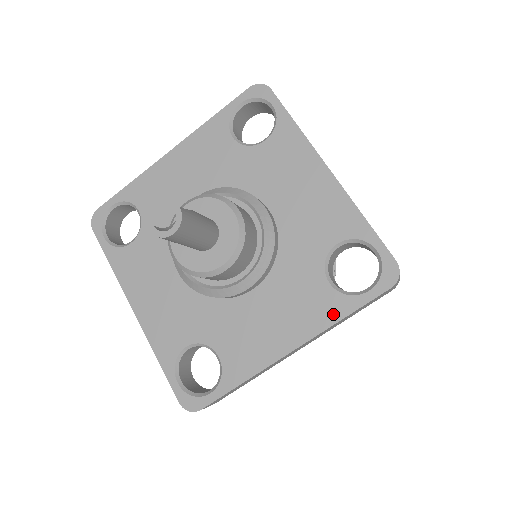
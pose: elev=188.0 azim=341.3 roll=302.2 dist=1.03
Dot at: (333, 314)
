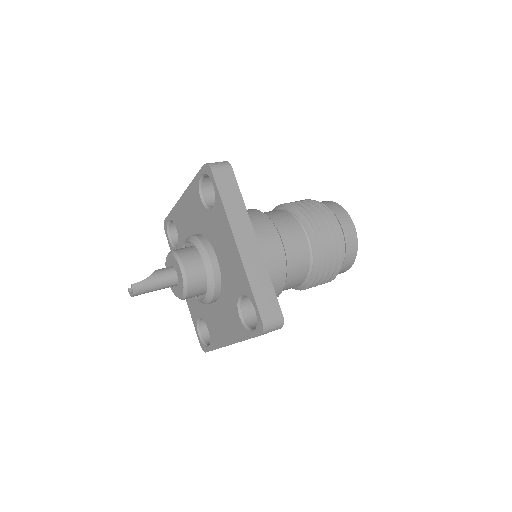
Dot at: (241, 335)
